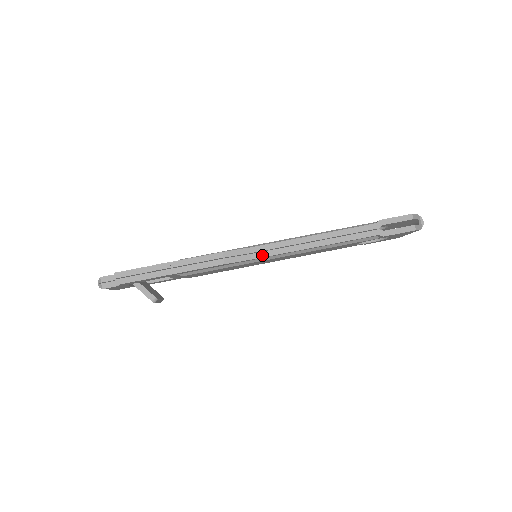
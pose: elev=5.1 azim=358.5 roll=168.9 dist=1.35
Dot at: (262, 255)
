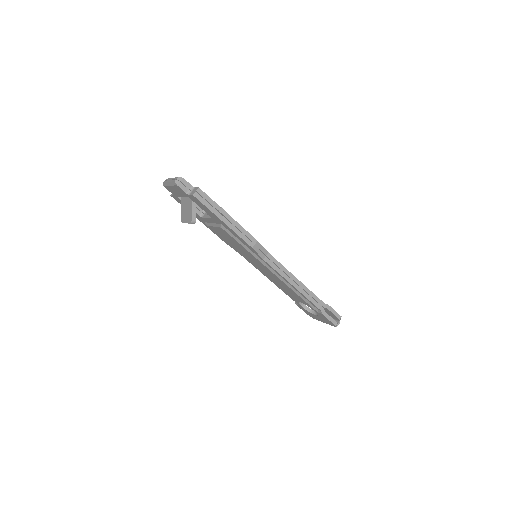
Dot at: (270, 263)
